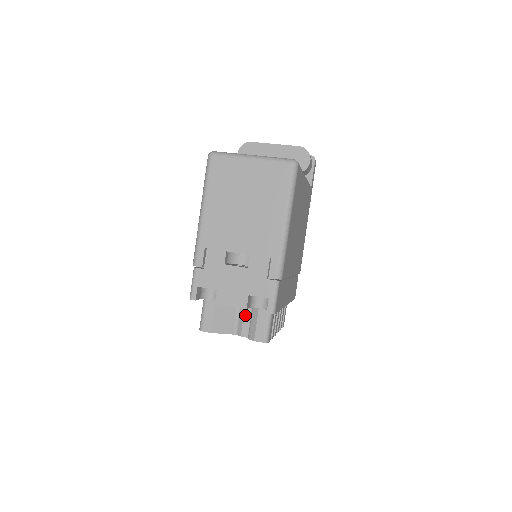
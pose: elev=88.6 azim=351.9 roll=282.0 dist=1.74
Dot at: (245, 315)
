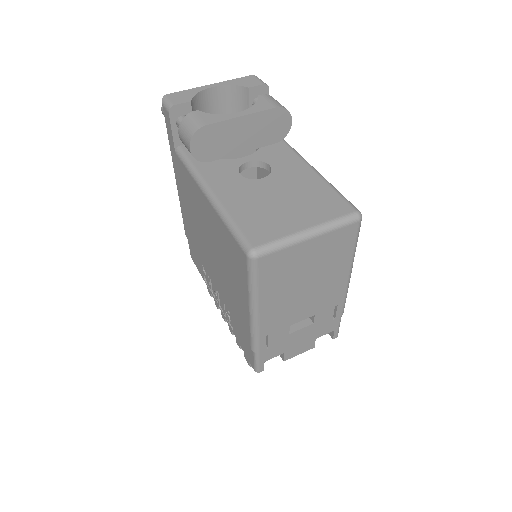
Dot at: occluded
